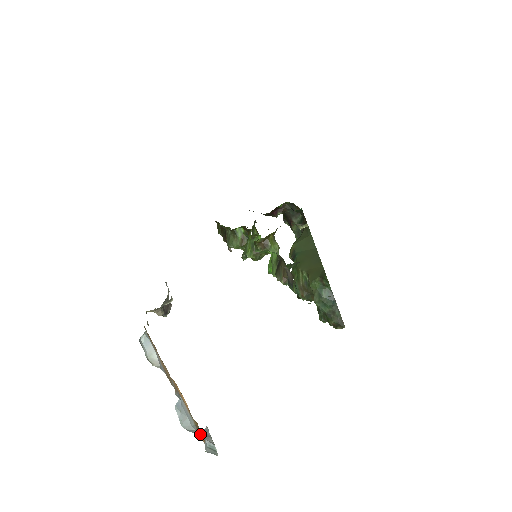
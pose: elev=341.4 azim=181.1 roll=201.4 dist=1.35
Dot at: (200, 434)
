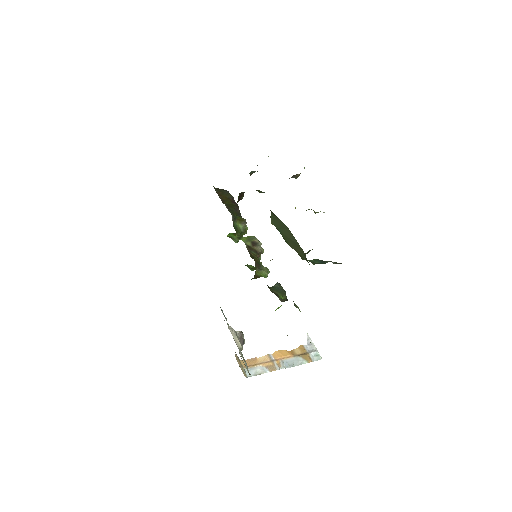
Dot at: (306, 358)
